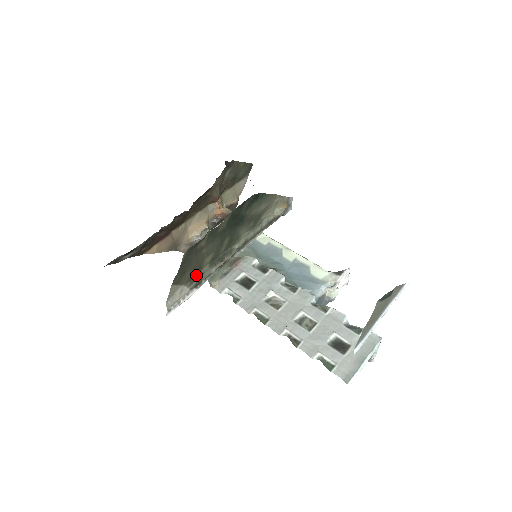
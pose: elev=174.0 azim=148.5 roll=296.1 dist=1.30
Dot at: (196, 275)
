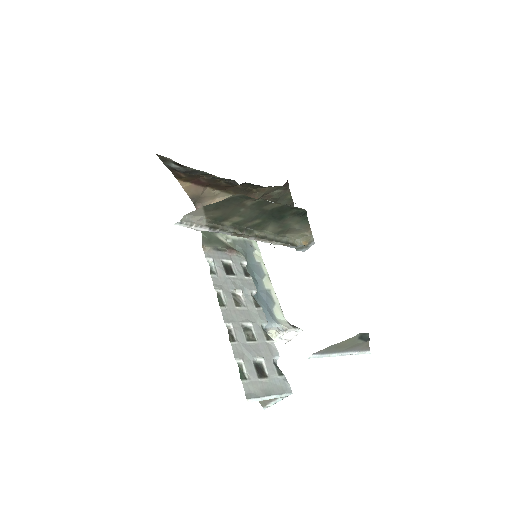
Dot at: (218, 220)
